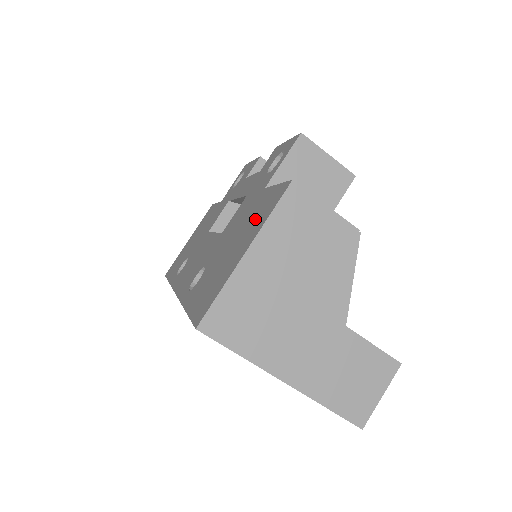
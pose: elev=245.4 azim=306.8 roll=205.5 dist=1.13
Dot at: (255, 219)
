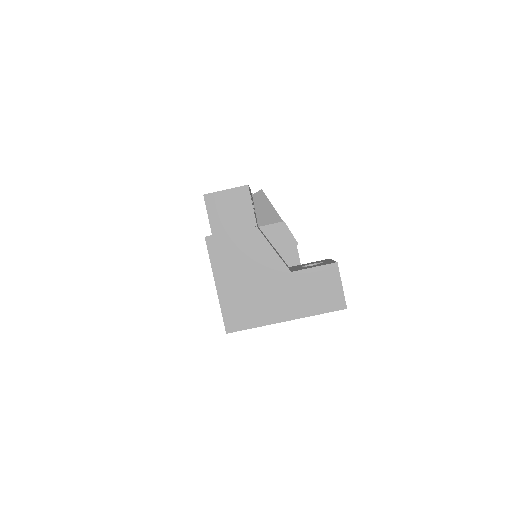
Dot at: occluded
